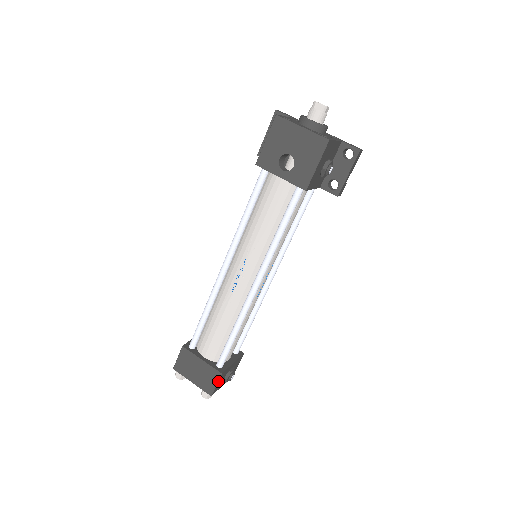
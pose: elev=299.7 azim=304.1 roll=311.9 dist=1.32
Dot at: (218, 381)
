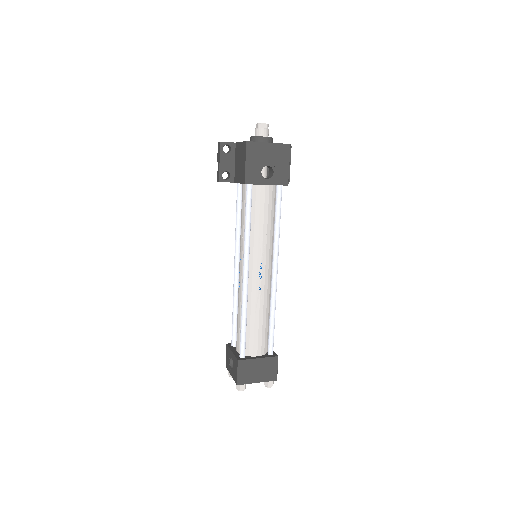
Dot at: (277, 365)
